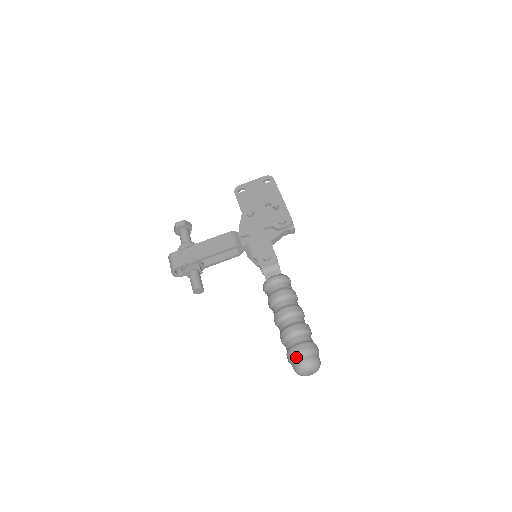
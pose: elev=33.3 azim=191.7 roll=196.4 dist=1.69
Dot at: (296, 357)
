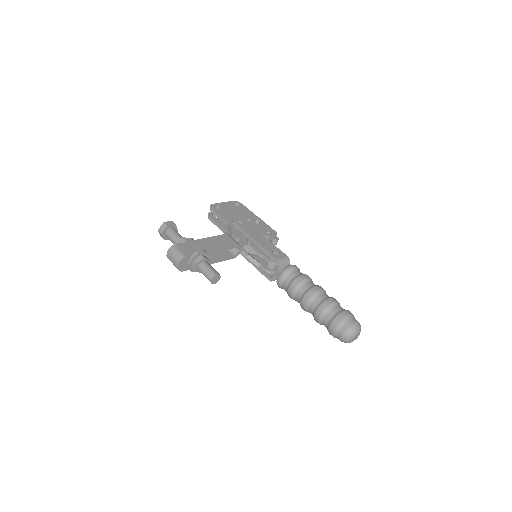
Dot at: (346, 320)
